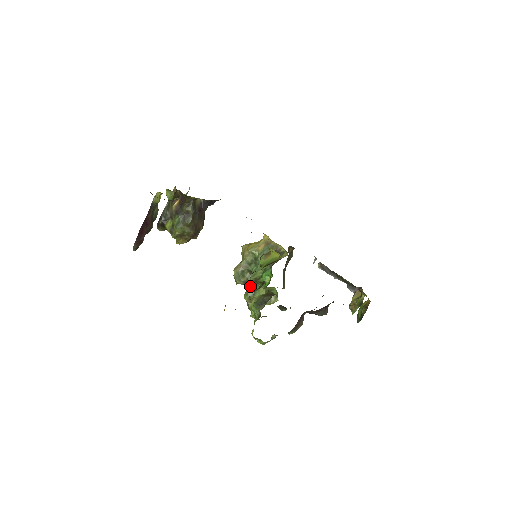
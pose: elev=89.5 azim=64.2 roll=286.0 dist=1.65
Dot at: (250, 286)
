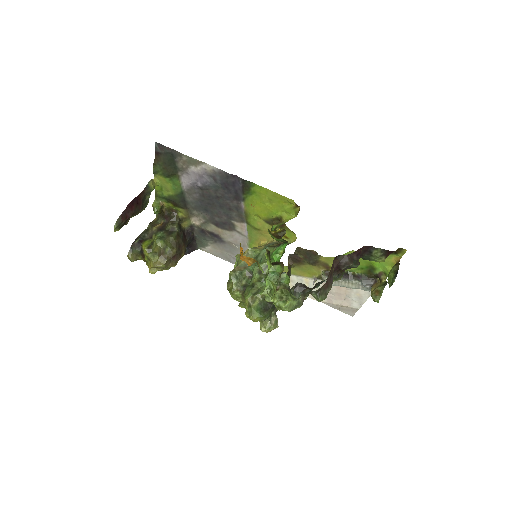
Dot at: (251, 286)
